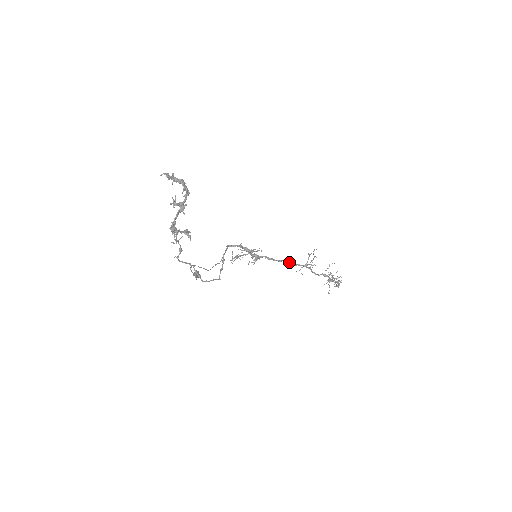
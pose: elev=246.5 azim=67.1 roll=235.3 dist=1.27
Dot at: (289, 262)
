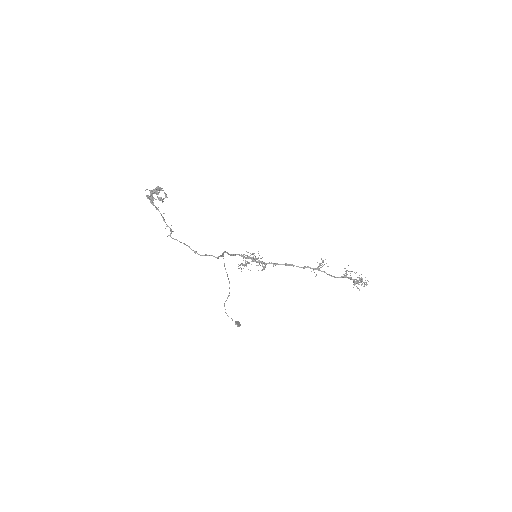
Dot at: occluded
